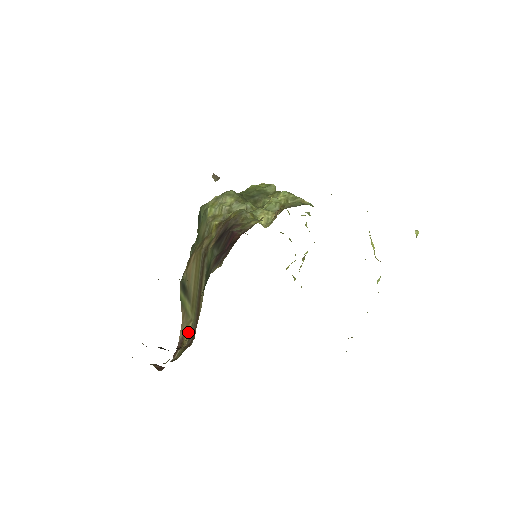
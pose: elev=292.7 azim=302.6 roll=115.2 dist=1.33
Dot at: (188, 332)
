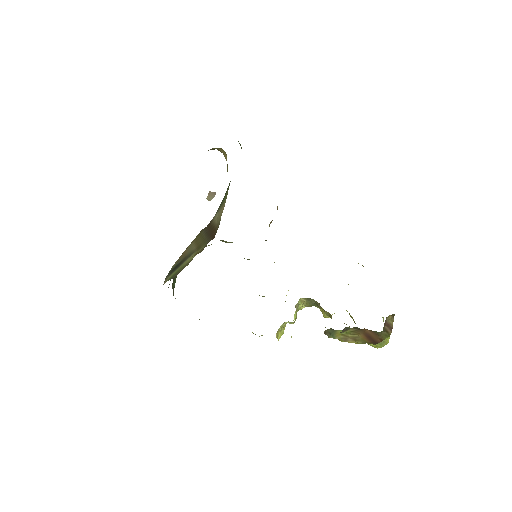
Dot at: (200, 251)
